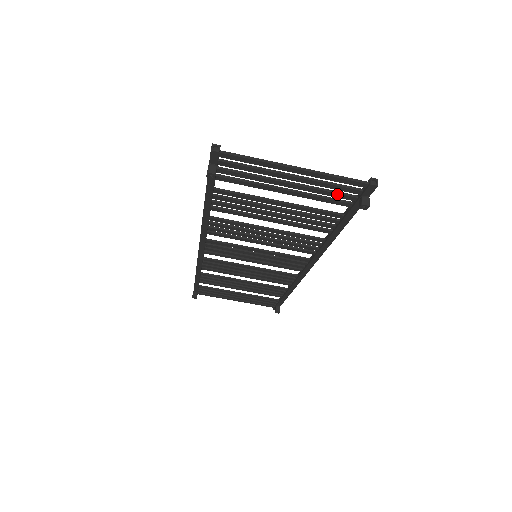
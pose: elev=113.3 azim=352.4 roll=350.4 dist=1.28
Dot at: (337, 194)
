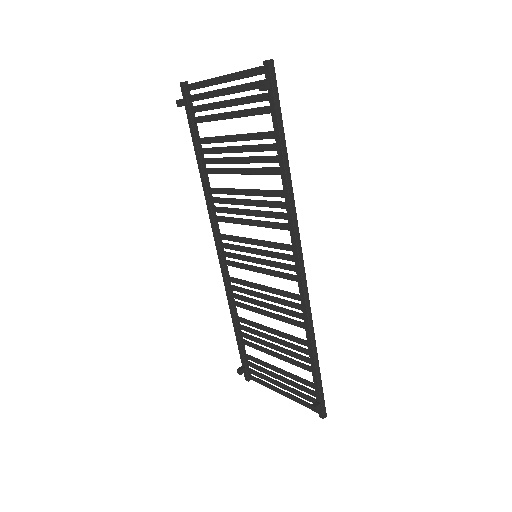
Dot at: (256, 96)
